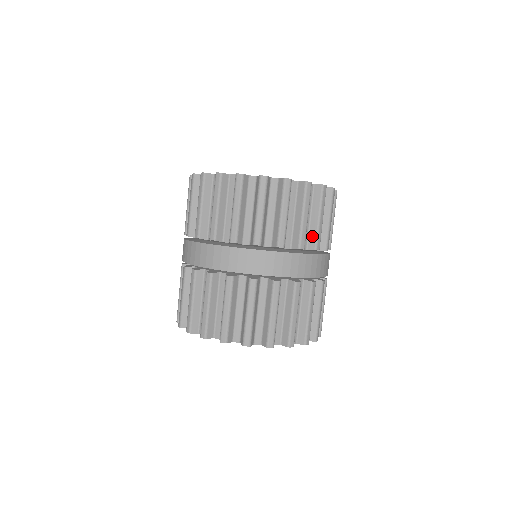
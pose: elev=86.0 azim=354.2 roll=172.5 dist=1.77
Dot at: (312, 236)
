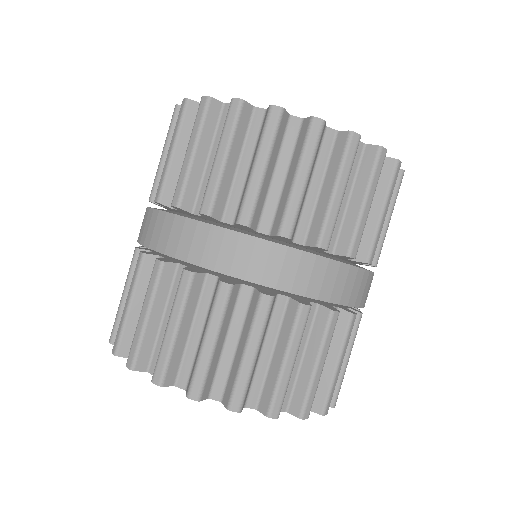
Dot at: (242, 199)
